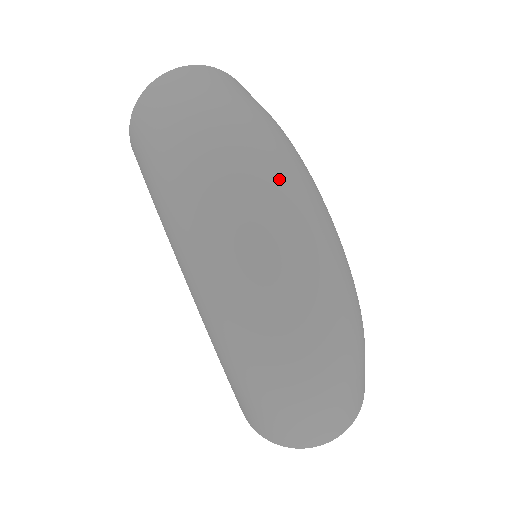
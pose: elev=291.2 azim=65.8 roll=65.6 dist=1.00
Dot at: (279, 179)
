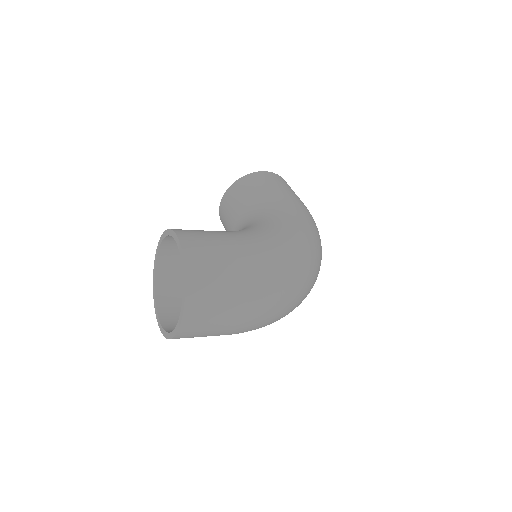
Dot at: (304, 284)
